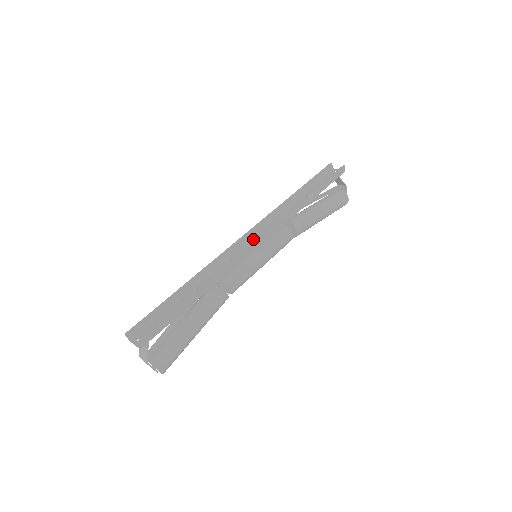
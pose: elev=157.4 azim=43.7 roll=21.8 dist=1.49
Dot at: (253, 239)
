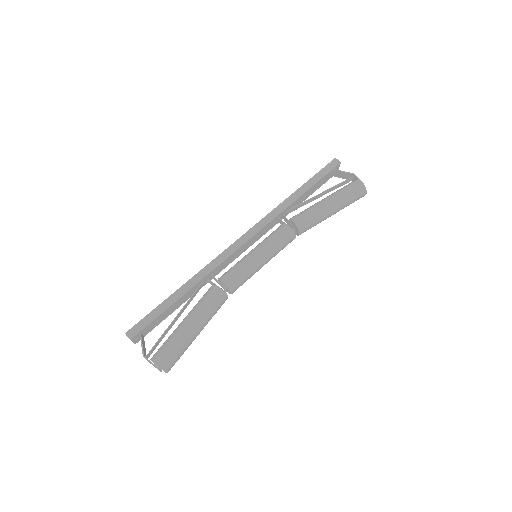
Dot at: (249, 244)
